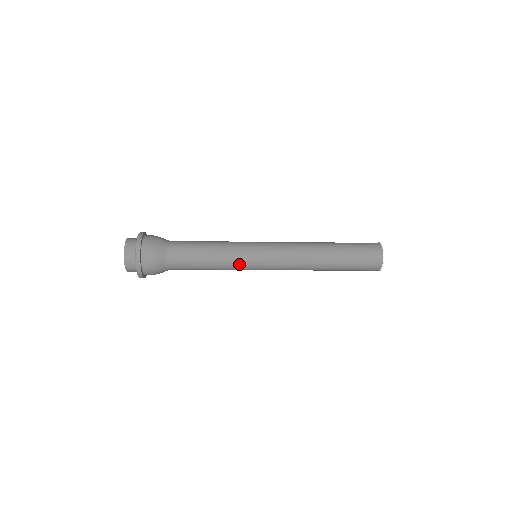
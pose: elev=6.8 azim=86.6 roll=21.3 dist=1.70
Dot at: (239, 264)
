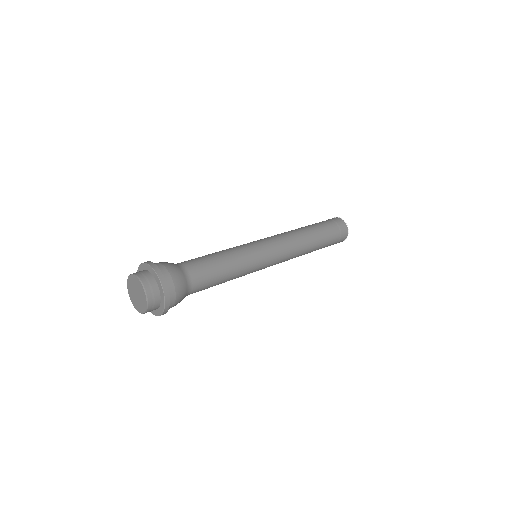
Dot at: occluded
